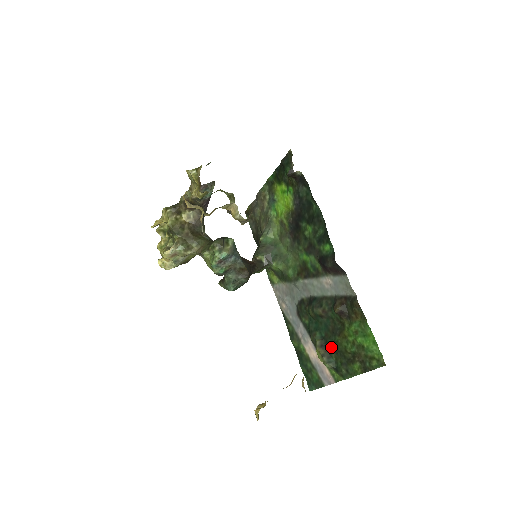
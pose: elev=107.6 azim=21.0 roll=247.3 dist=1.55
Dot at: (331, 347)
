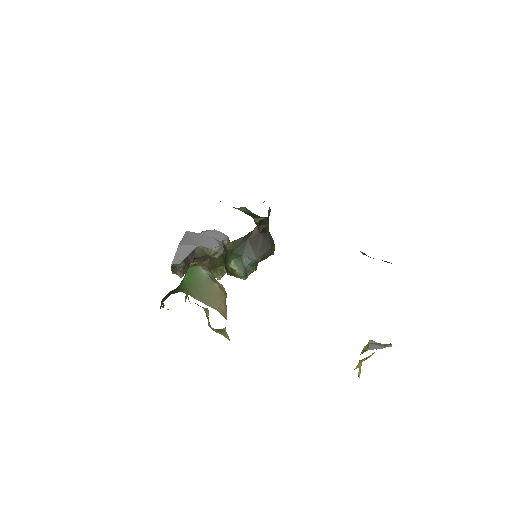
Dot at: occluded
